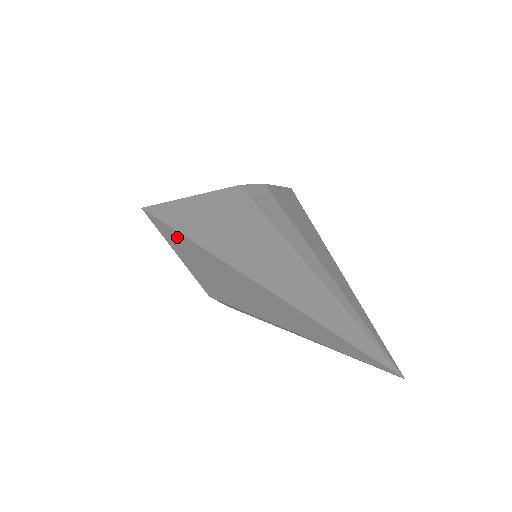
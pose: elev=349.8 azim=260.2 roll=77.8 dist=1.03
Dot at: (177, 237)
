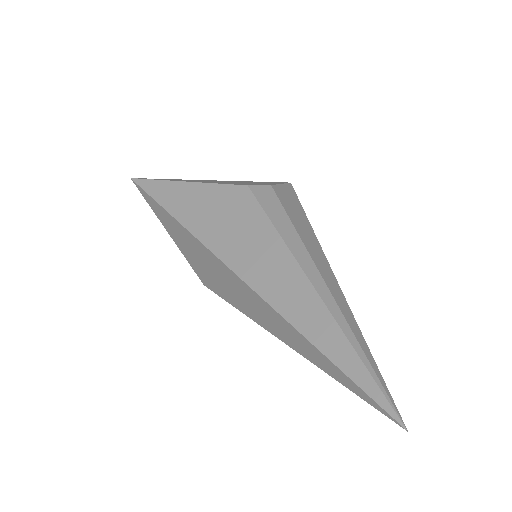
Dot at: (176, 225)
